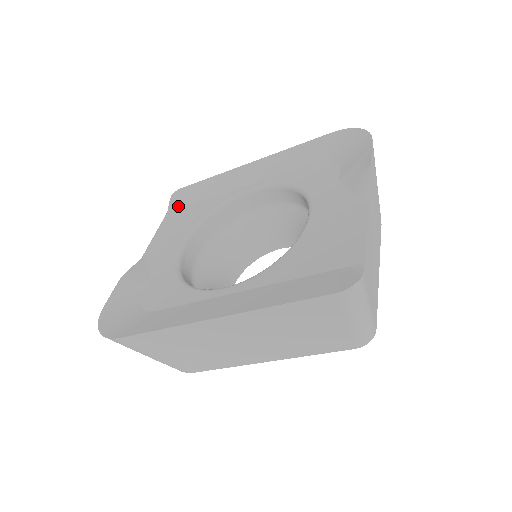
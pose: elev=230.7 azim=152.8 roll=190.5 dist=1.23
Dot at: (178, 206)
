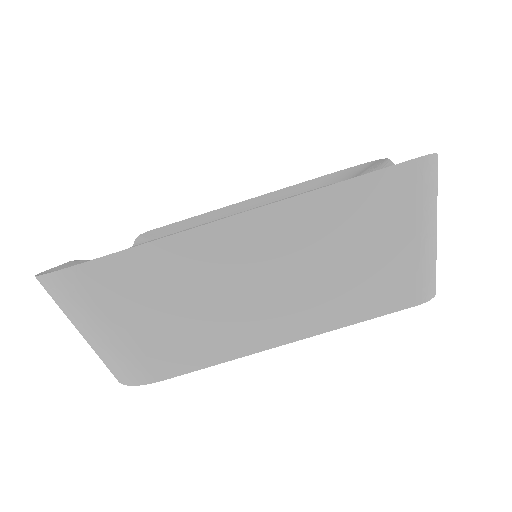
Dot at: (148, 239)
